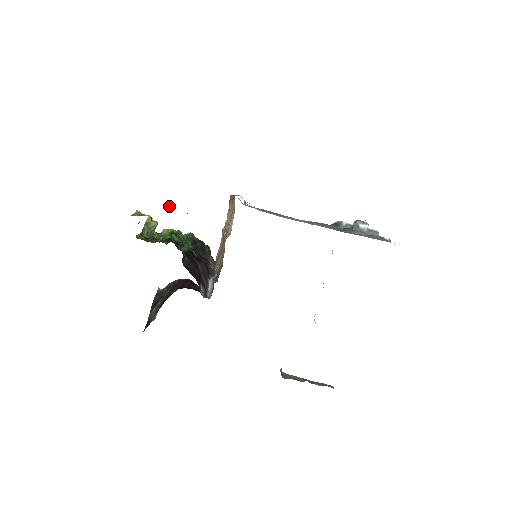
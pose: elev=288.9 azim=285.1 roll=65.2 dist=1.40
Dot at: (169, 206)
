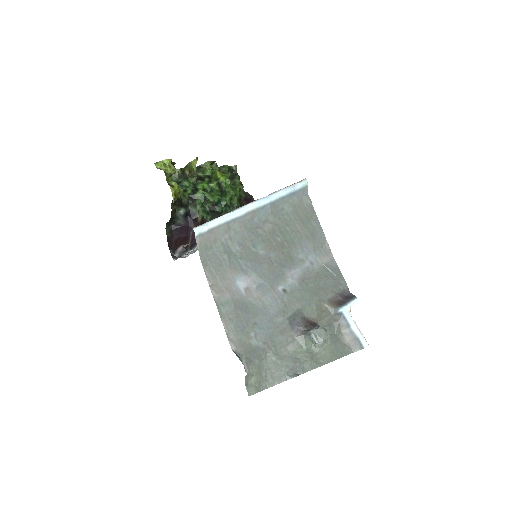
Dot at: (173, 182)
